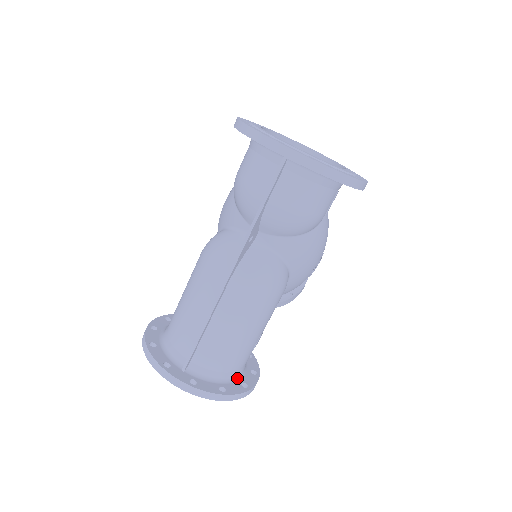
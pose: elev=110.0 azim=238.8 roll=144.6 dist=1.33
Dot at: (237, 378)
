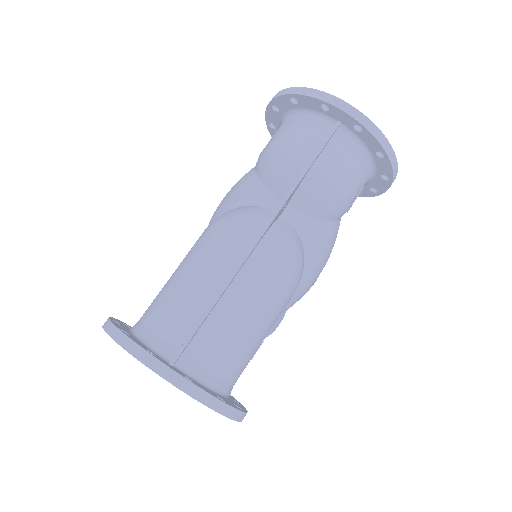
Dot at: (227, 397)
